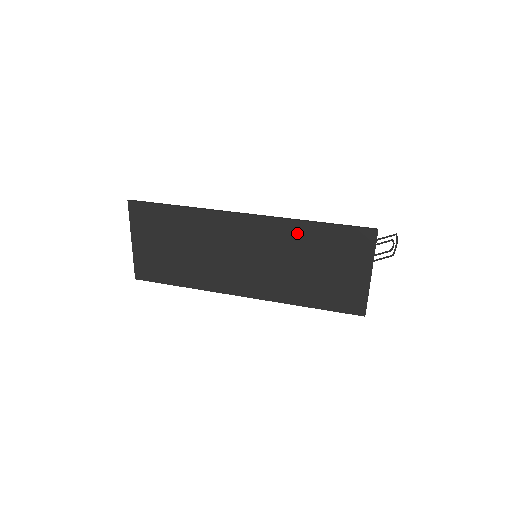
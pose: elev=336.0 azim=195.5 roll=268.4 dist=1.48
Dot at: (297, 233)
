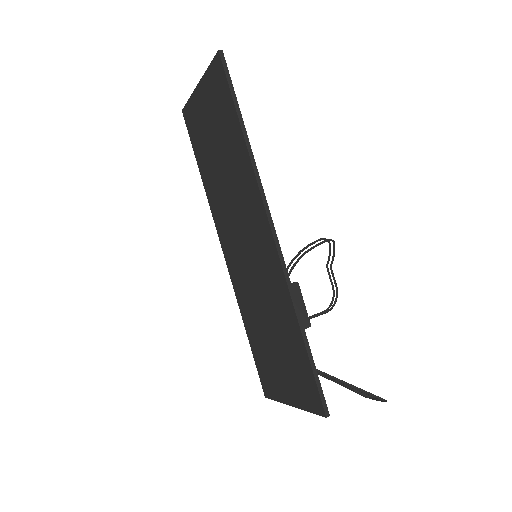
Dot at: (285, 309)
